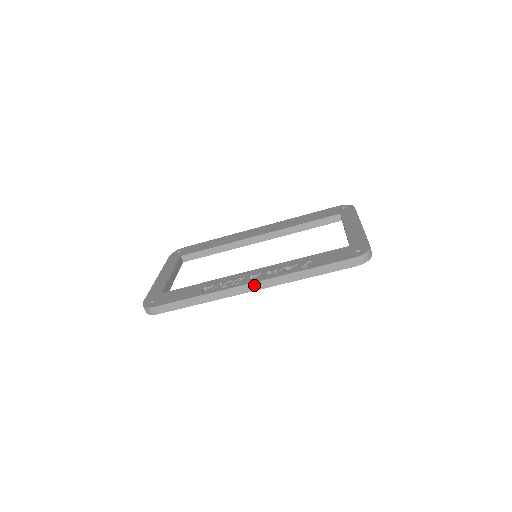
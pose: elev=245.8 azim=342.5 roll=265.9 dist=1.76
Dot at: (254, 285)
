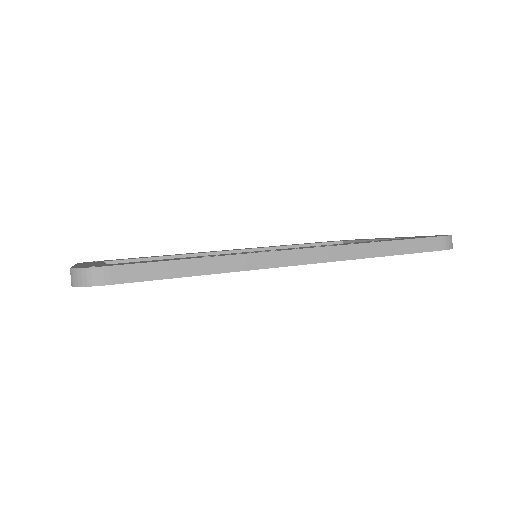
Dot at: (305, 253)
